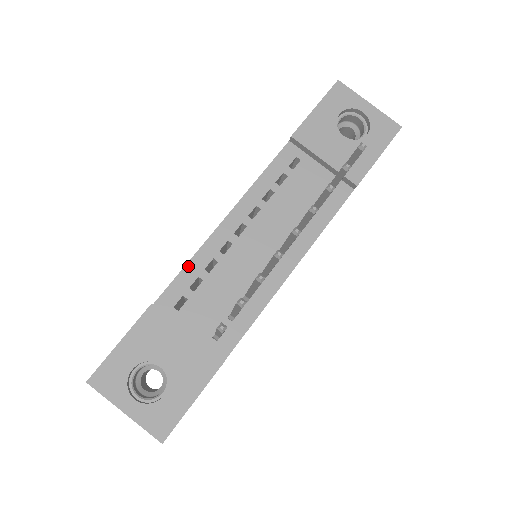
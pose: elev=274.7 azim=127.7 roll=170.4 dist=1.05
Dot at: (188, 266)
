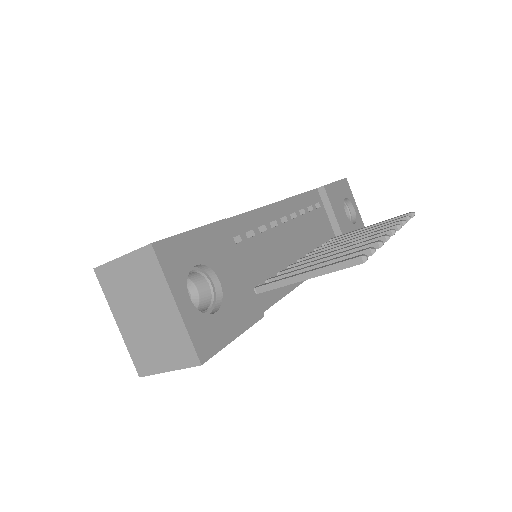
Dot at: (248, 214)
